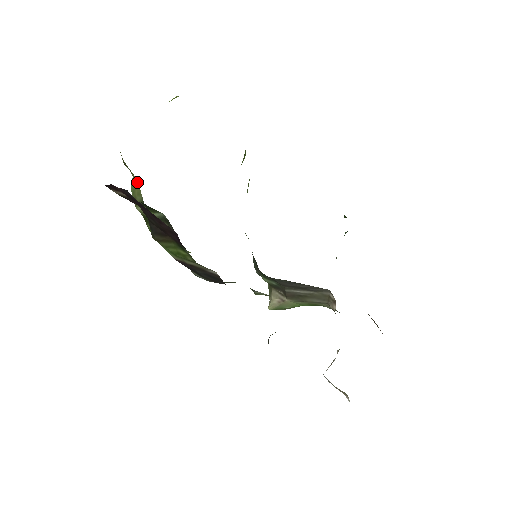
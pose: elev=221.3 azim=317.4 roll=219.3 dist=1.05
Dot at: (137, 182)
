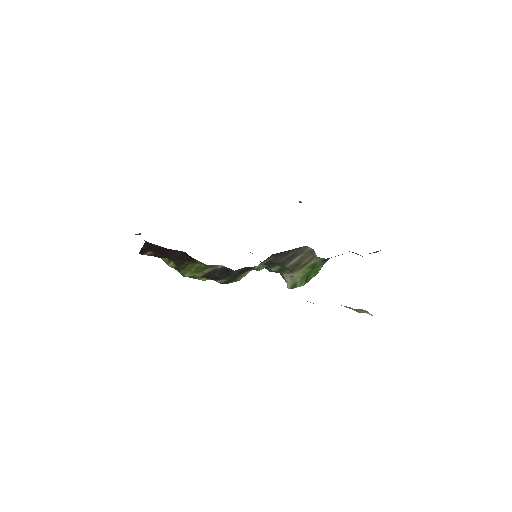
Dot at: occluded
